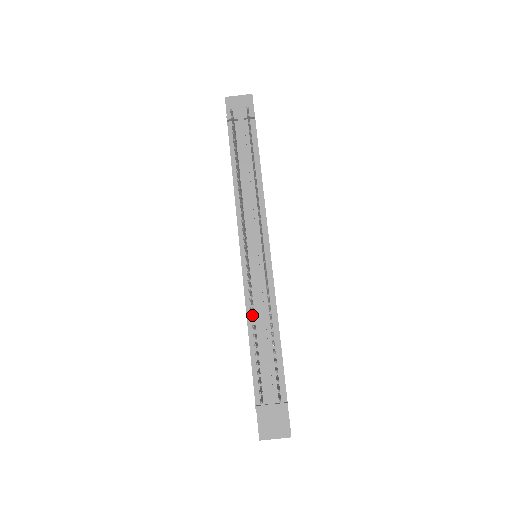
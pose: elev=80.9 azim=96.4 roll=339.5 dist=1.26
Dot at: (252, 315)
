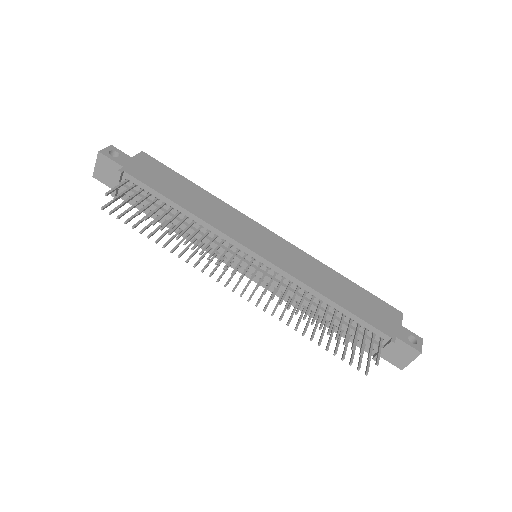
Dot at: occluded
